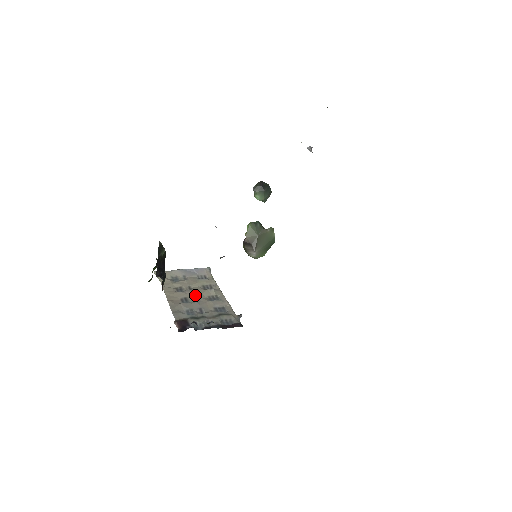
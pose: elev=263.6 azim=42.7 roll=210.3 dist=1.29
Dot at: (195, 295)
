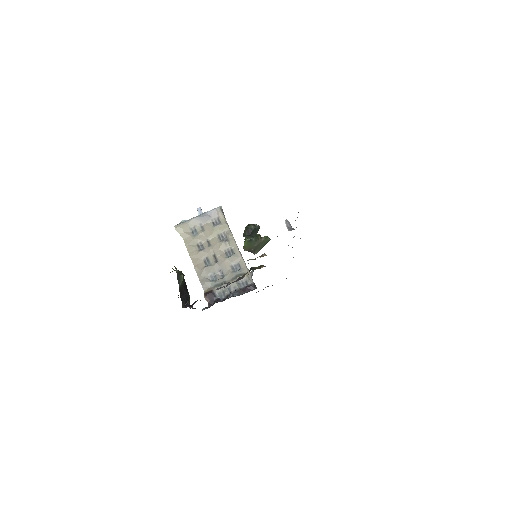
Dot at: (214, 253)
